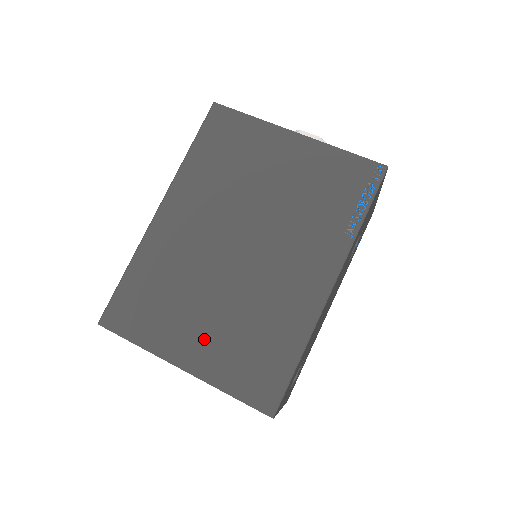
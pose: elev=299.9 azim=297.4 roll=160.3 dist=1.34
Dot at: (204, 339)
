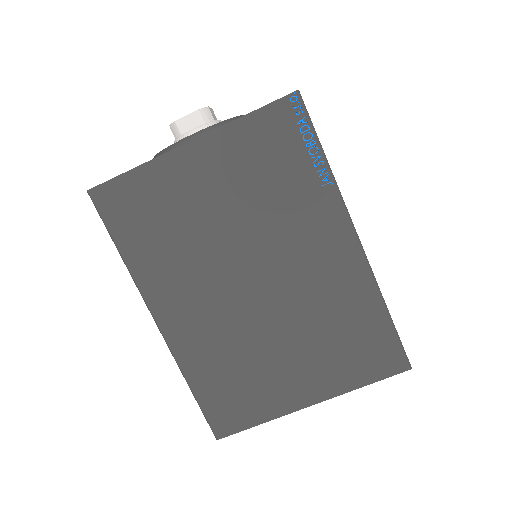
Dot at: (305, 372)
